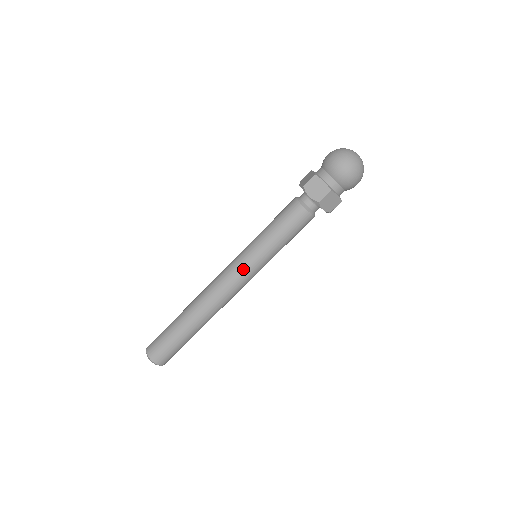
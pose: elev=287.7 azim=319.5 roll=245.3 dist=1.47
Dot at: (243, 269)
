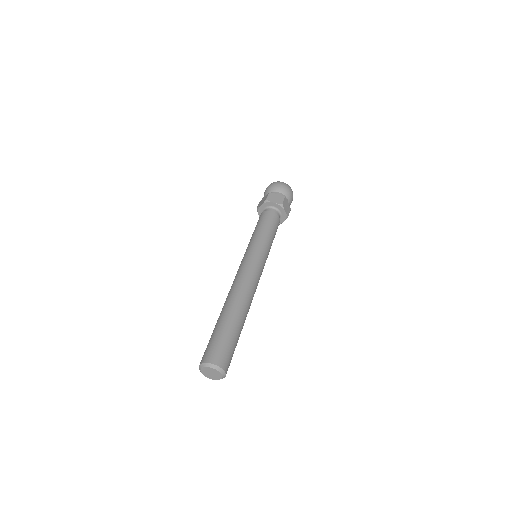
Dot at: (256, 258)
